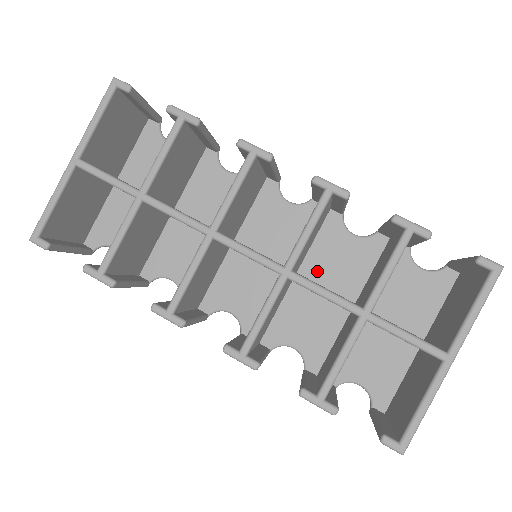
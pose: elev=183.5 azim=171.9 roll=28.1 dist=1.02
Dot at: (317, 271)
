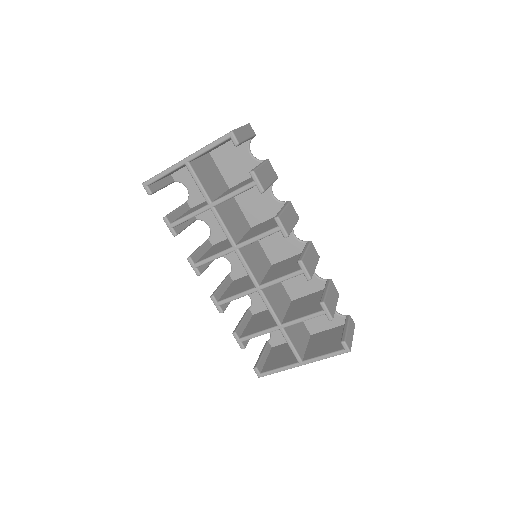
Dot at: occluded
